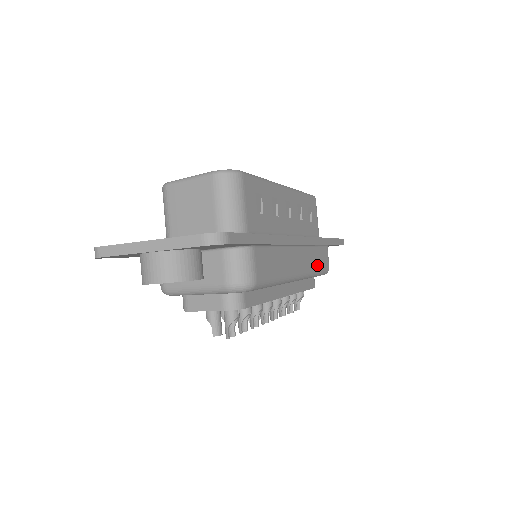
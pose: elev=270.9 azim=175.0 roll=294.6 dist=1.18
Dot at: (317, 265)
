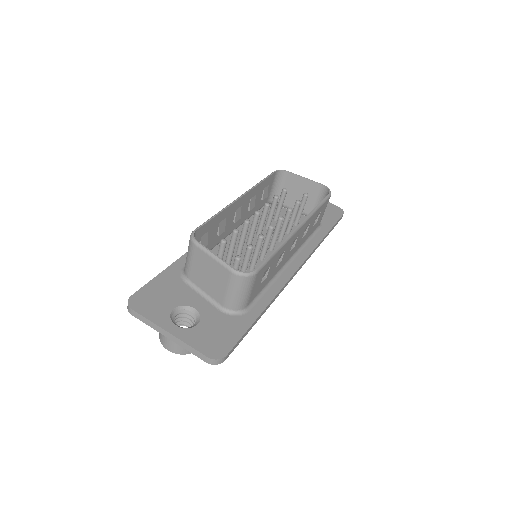
Dot at: occluded
